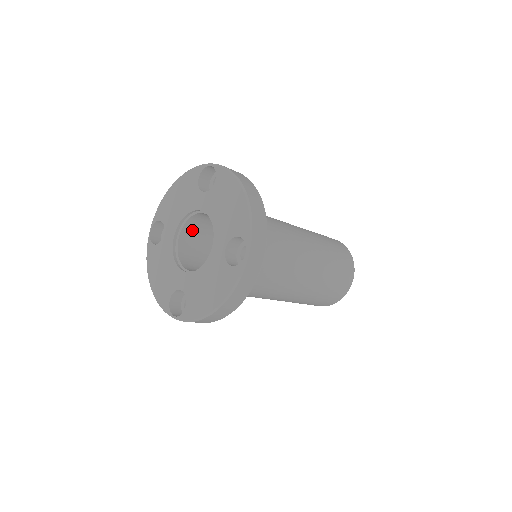
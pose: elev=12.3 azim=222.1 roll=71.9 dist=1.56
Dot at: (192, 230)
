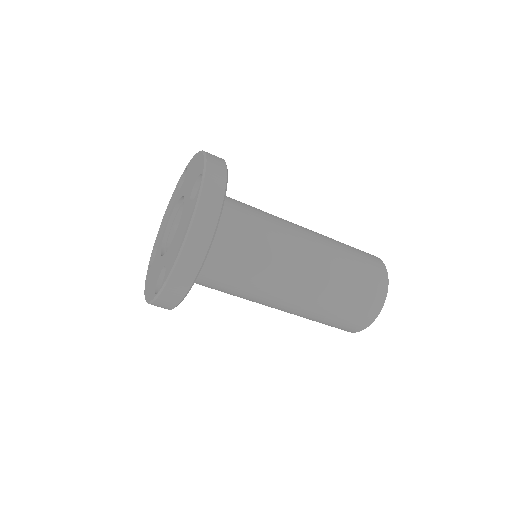
Dot at: occluded
